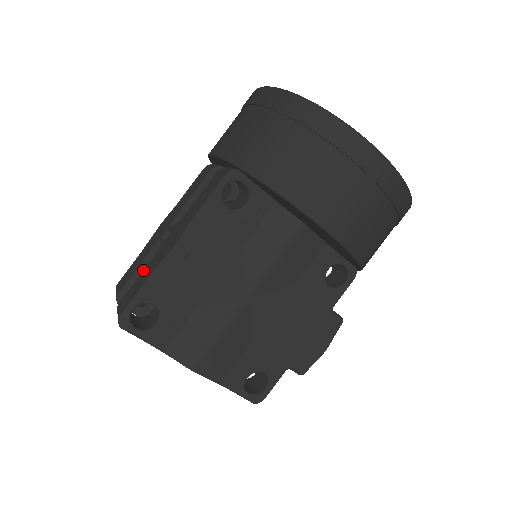
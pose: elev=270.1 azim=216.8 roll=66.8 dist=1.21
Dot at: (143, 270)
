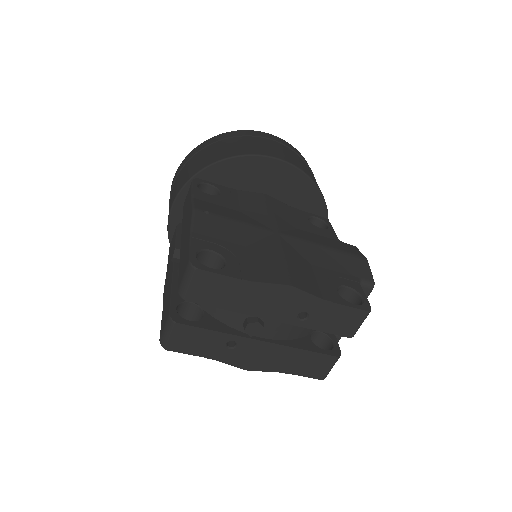
Dot at: (179, 263)
